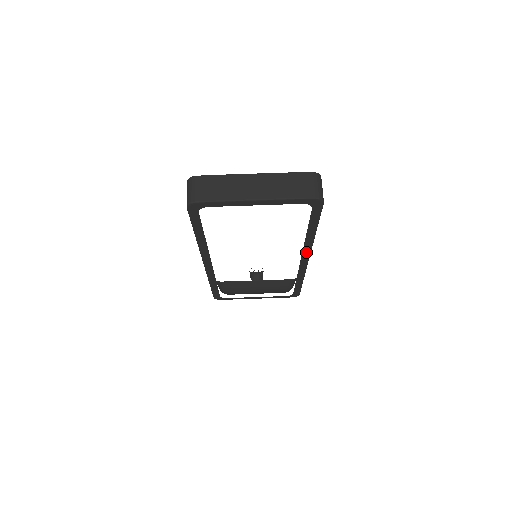
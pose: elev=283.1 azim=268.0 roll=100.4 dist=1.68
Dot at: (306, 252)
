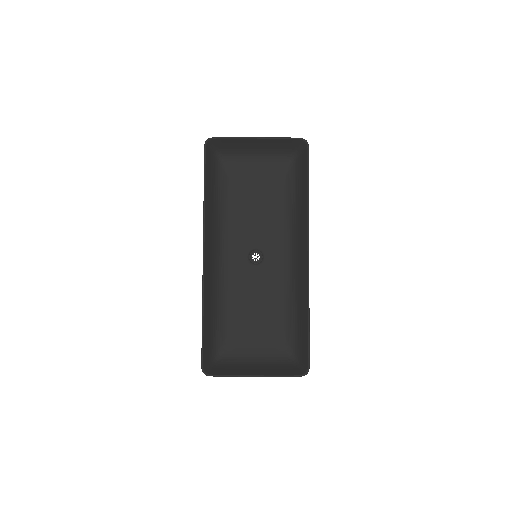
Dot at: occluded
